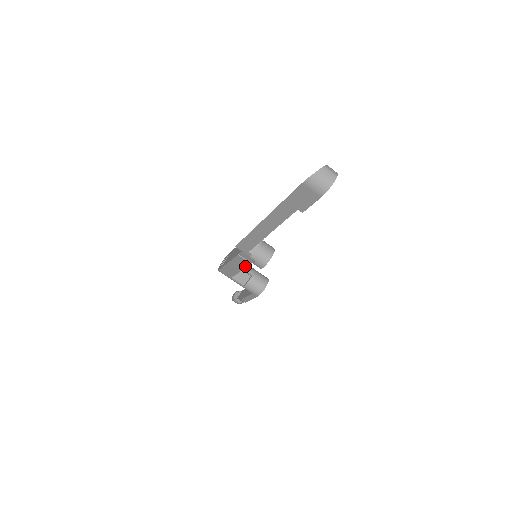
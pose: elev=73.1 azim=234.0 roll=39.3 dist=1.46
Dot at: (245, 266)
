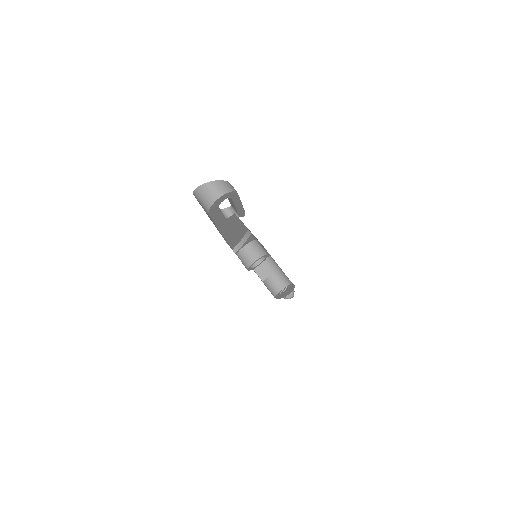
Dot at: occluded
